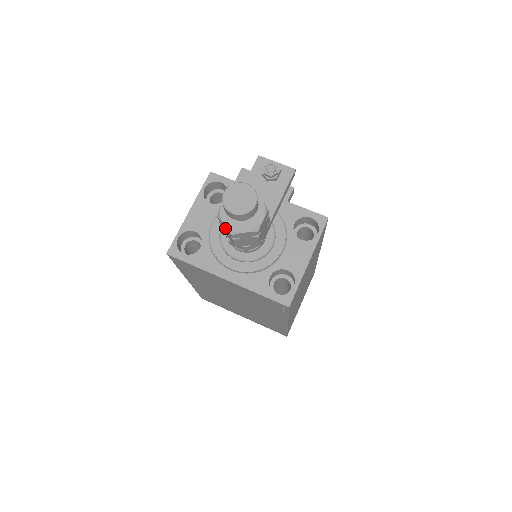
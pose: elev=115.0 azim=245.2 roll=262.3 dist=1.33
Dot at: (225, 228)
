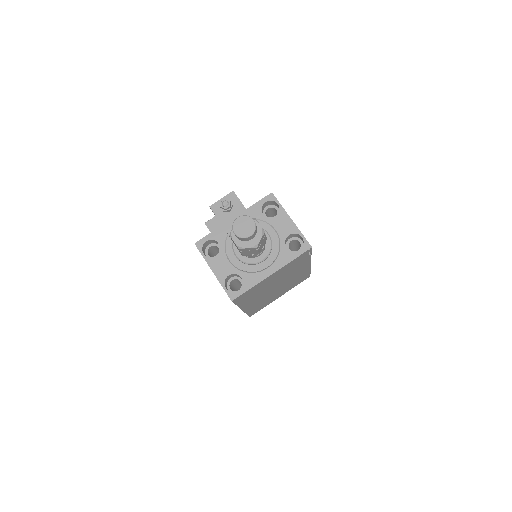
Dot at: (249, 250)
